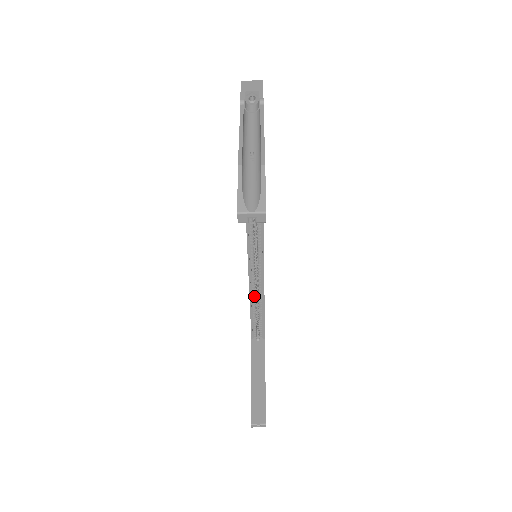
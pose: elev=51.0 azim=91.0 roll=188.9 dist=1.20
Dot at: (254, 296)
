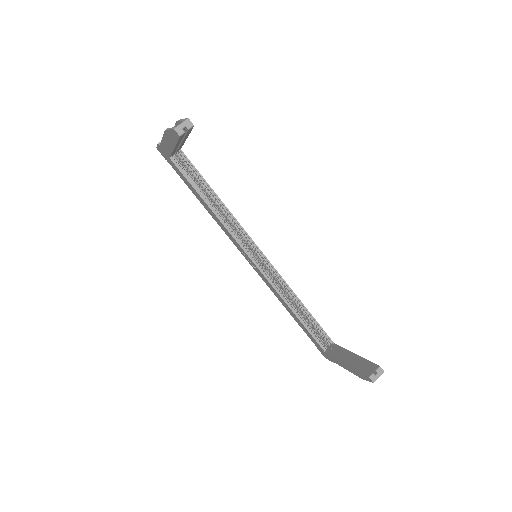
Dot at: (287, 299)
